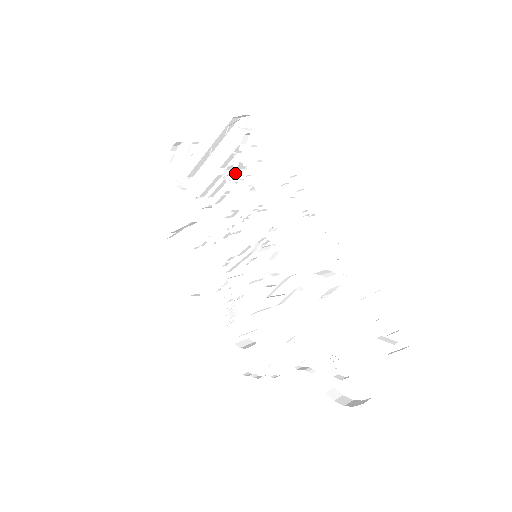
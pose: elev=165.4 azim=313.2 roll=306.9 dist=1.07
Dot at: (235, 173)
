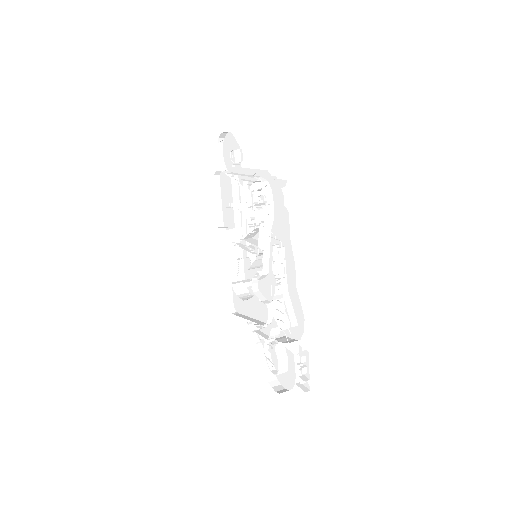
Dot at: occluded
